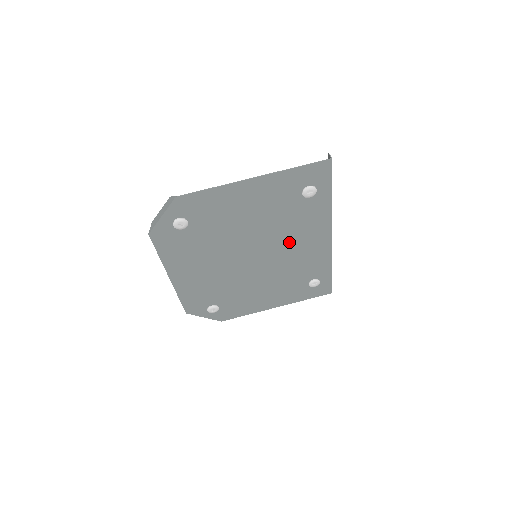
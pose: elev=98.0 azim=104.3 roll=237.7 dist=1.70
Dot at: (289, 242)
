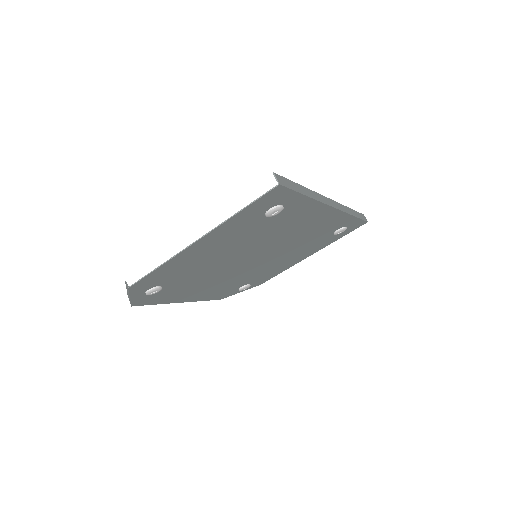
Dot at: (284, 235)
